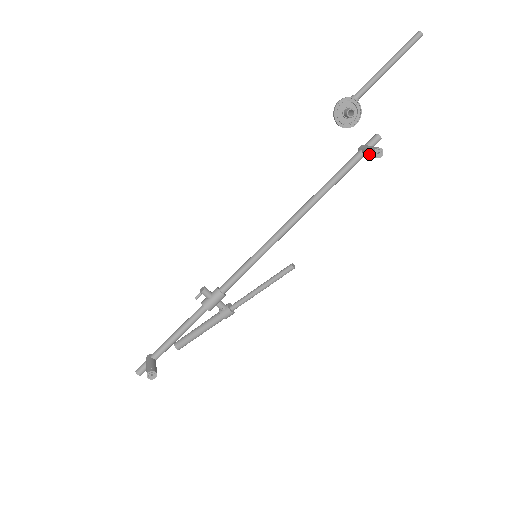
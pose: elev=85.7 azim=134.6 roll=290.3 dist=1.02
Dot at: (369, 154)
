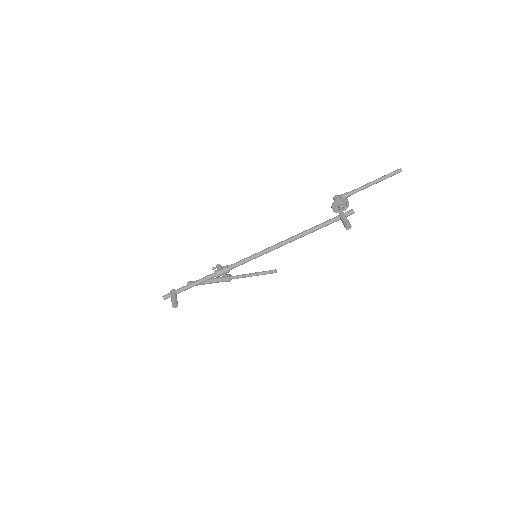
Dot at: (343, 224)
